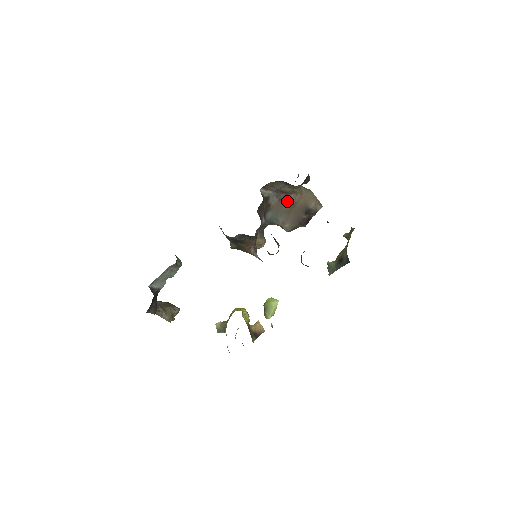
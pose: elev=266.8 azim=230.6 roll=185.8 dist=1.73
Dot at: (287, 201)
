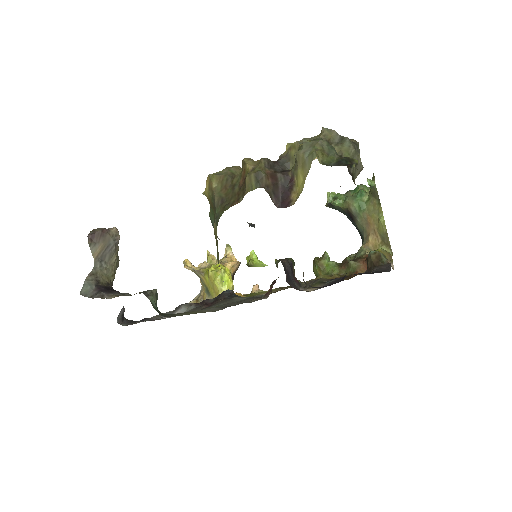
Dot at: occluded
